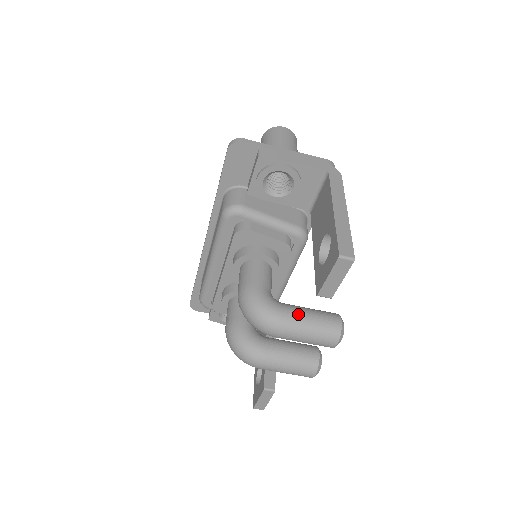
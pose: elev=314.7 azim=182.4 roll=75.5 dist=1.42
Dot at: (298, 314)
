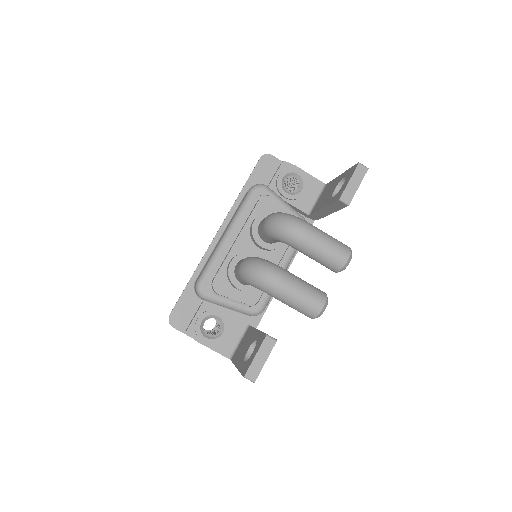
Dot at: occluded
